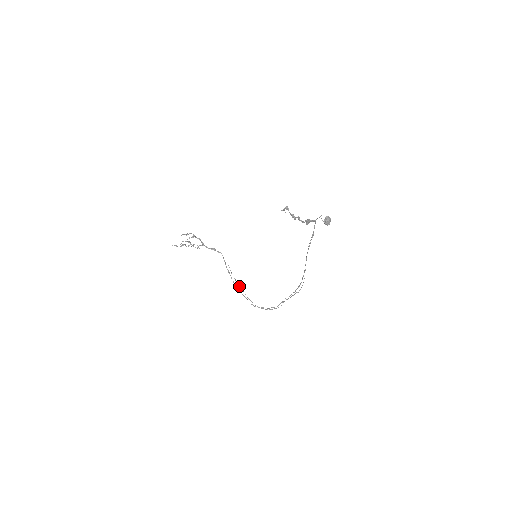
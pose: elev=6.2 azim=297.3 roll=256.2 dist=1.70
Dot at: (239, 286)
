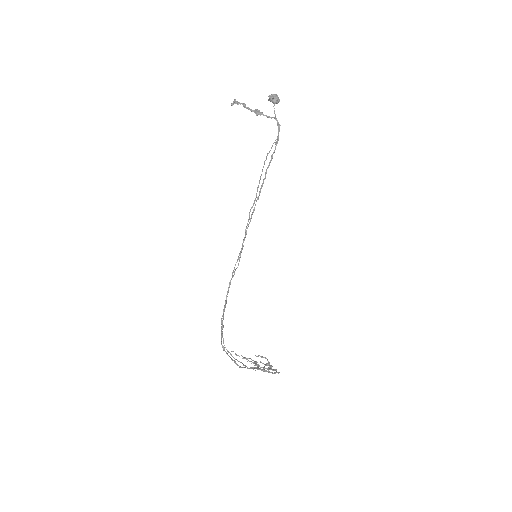
Dot at: (246, 366)
